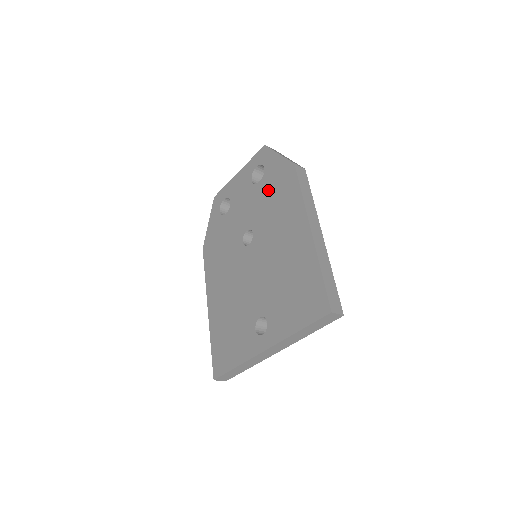
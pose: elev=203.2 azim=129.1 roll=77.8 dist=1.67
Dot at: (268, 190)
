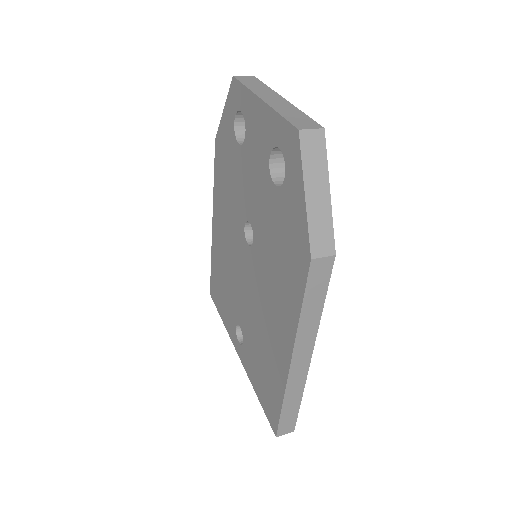
Dot at: (278, 224)
